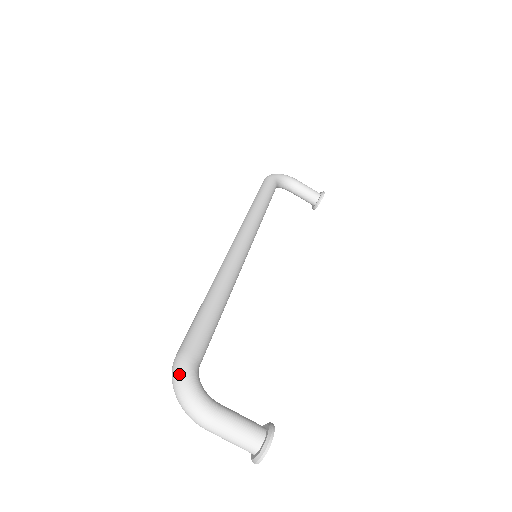
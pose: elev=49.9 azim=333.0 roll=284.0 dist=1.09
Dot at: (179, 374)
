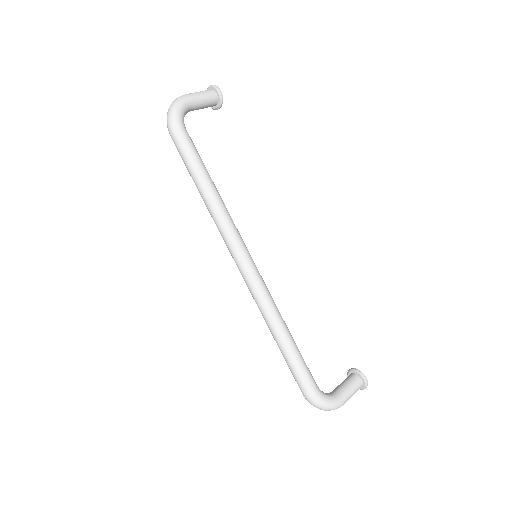
Dot at: (319, 405)
